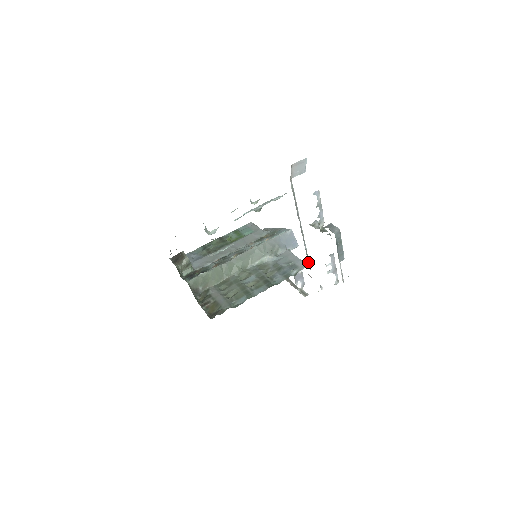
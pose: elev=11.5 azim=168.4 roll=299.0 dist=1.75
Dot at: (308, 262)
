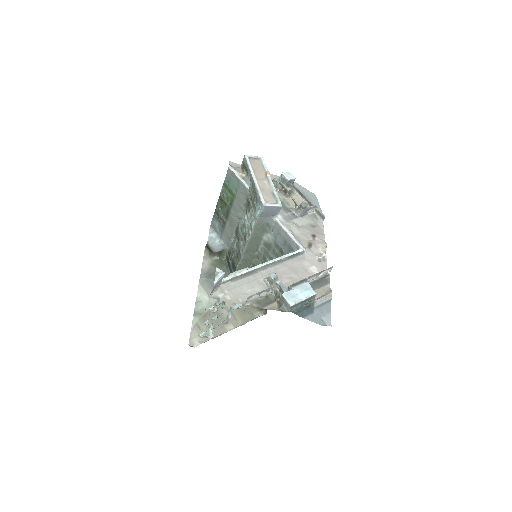
Dot at: (297, 254)
